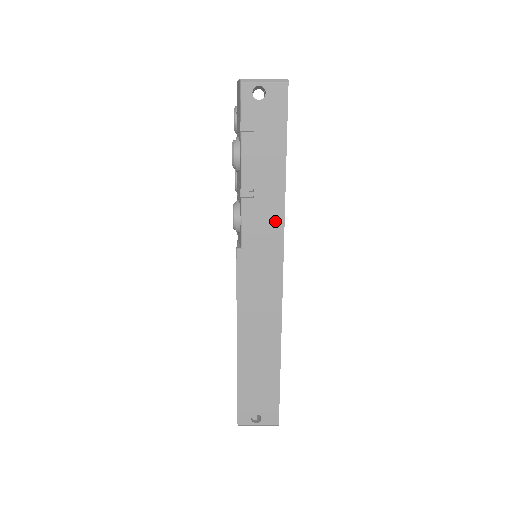
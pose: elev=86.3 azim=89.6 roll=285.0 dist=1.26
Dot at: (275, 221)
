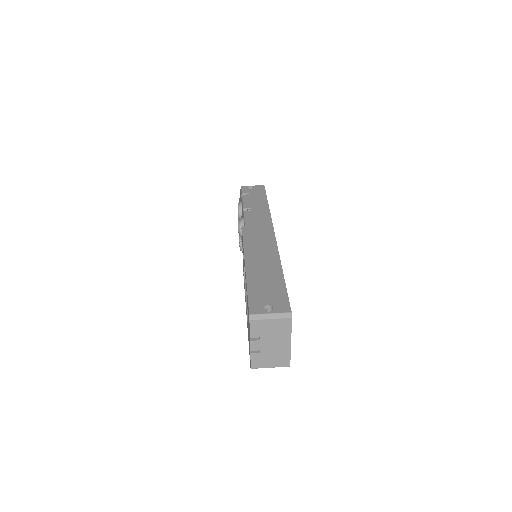
Dot at: (265, 216)
